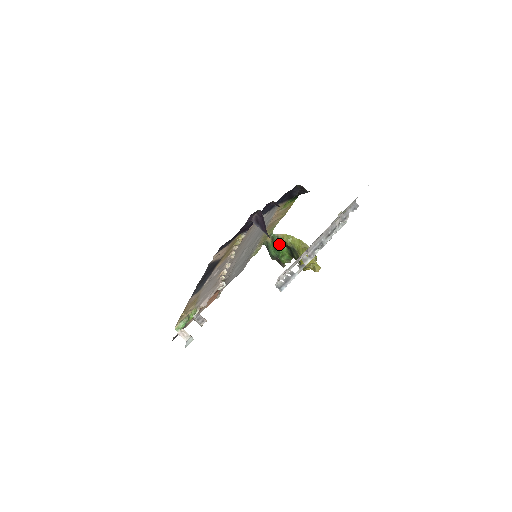
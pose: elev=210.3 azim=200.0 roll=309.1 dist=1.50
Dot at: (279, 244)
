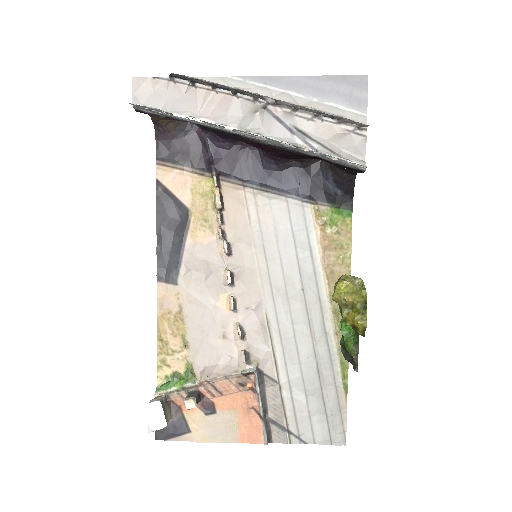
Dot at: occluded
